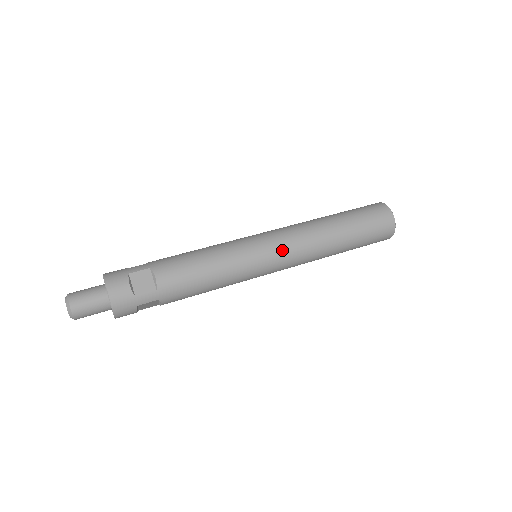
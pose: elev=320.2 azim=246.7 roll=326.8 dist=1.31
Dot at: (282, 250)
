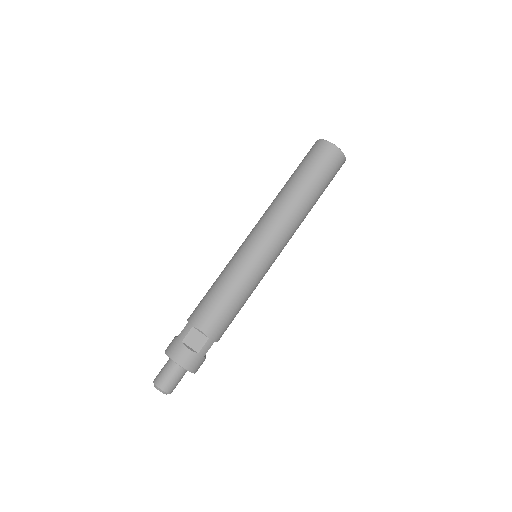
Dot at: (272, 242)
